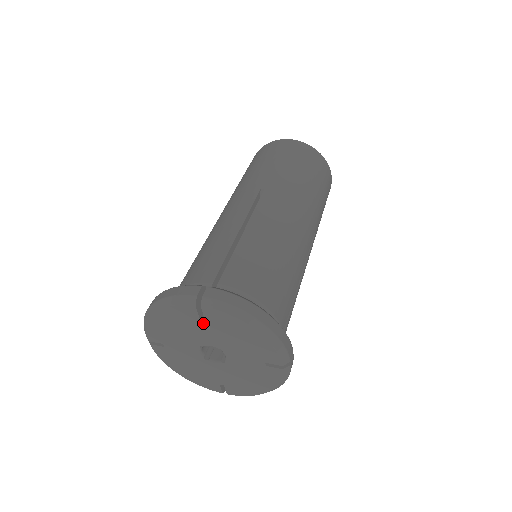
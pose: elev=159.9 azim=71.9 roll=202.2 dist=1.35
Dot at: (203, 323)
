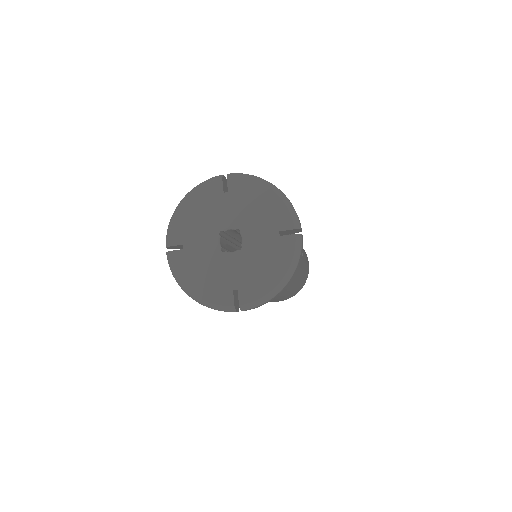
Dot at: (226, 198)
